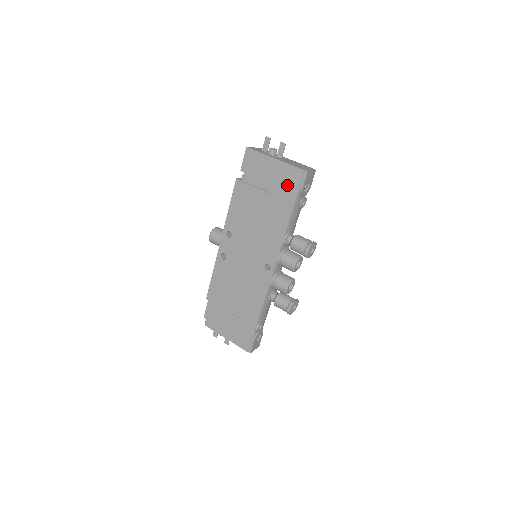
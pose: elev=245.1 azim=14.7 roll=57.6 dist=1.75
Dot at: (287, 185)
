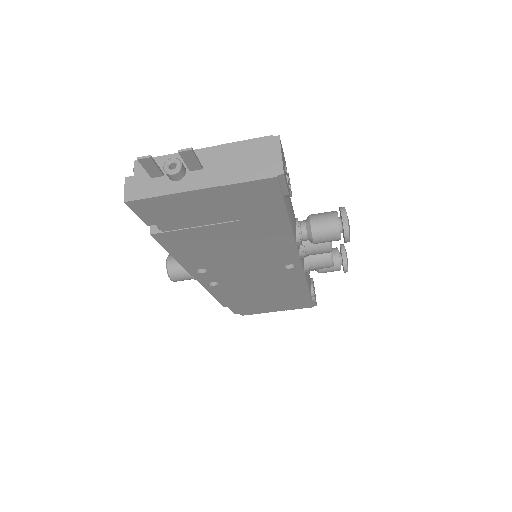
Dot at: (255, 204)
